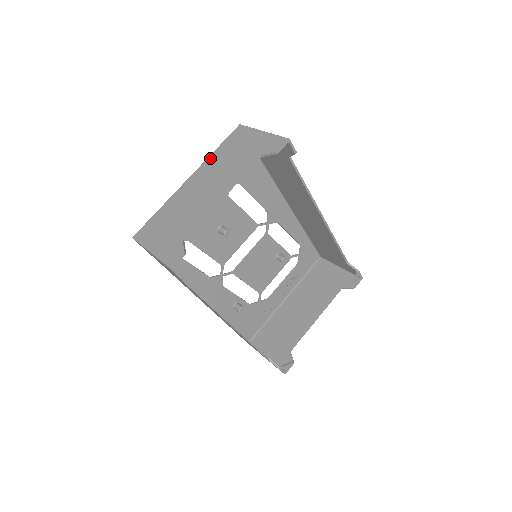
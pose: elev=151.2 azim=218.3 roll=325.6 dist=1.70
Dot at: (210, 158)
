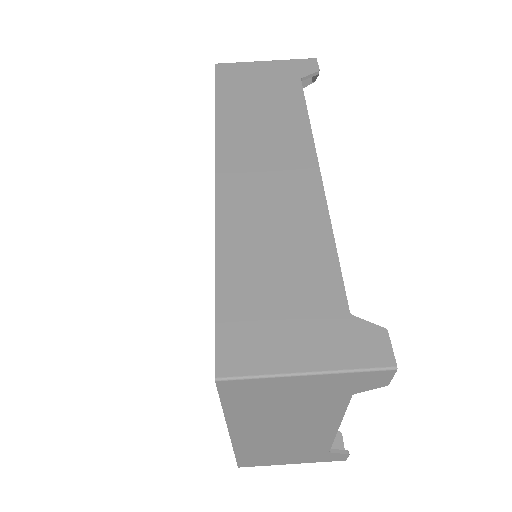
Dot at: (233, 419)
